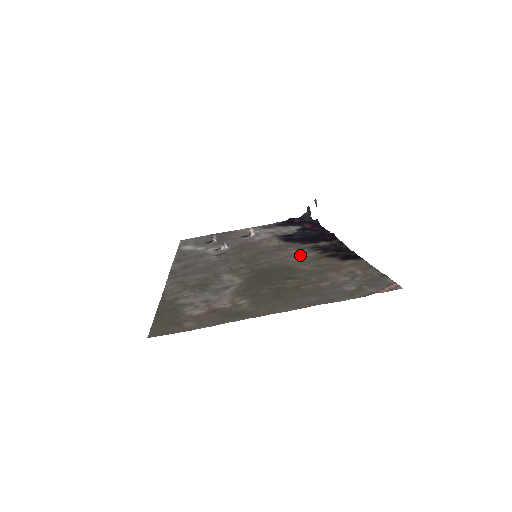
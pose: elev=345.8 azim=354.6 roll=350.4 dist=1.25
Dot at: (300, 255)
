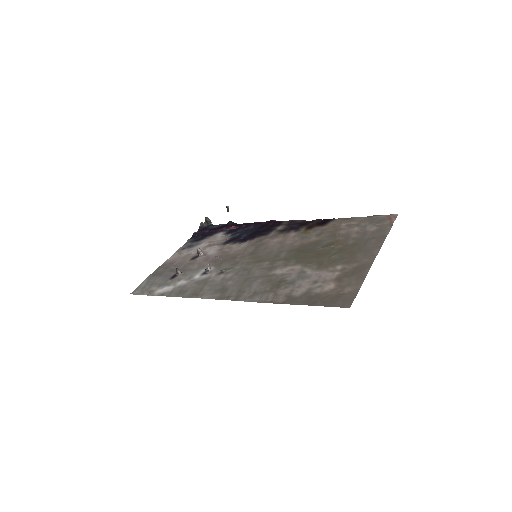
Dot at: (288, 238)
